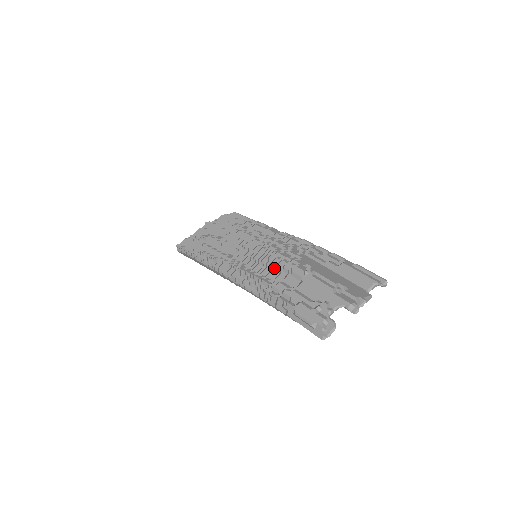
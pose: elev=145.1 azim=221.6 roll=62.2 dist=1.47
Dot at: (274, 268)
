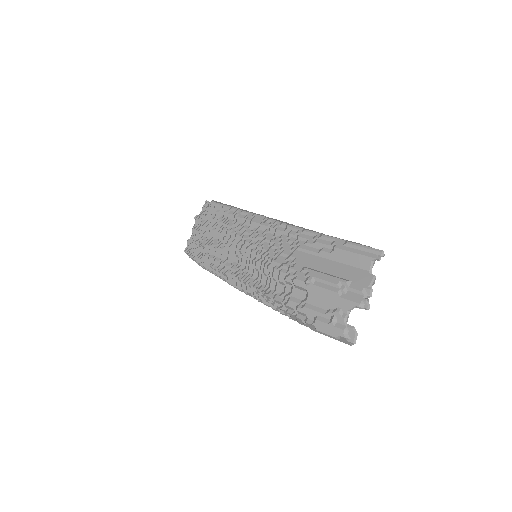
Dot at: (277, 281)
